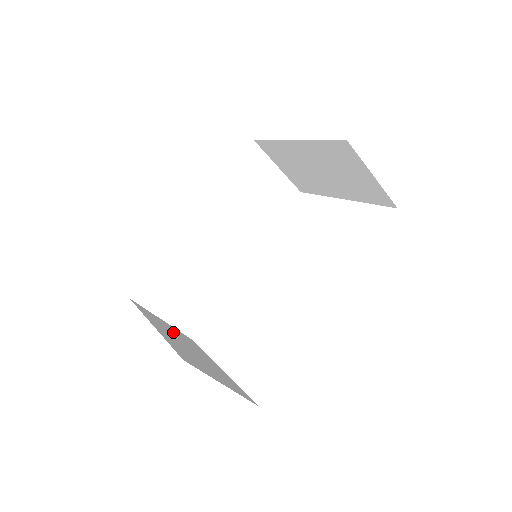
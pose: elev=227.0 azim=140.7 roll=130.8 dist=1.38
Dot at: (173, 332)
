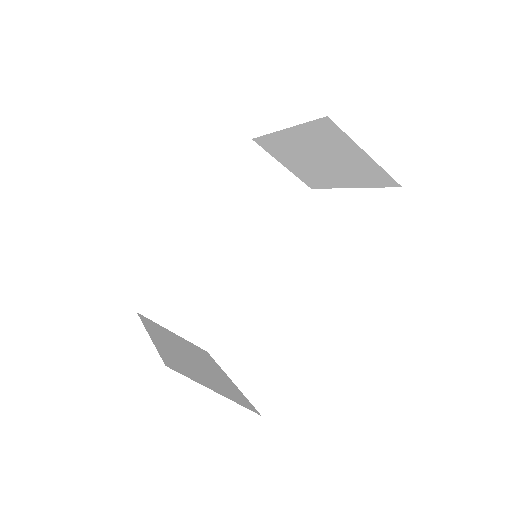
Dot at: (180, 343)
